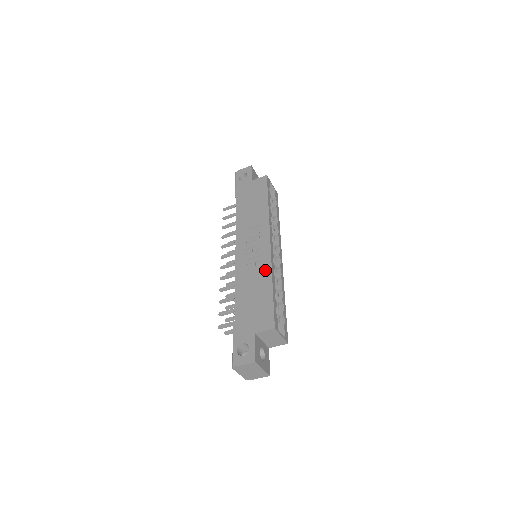
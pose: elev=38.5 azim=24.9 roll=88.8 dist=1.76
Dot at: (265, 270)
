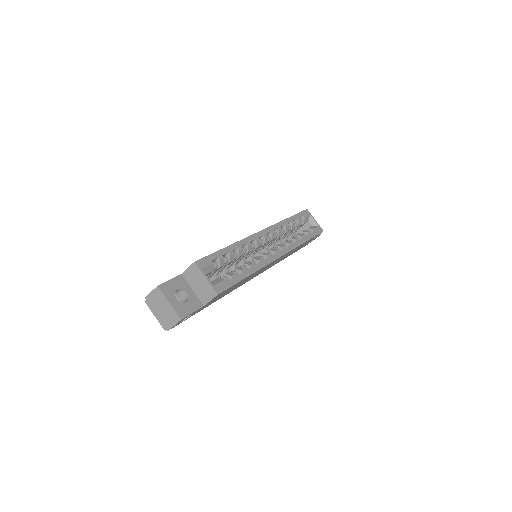
Dot at: occluded
